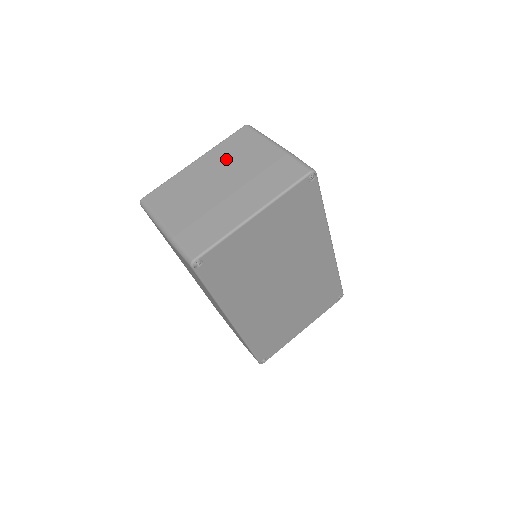
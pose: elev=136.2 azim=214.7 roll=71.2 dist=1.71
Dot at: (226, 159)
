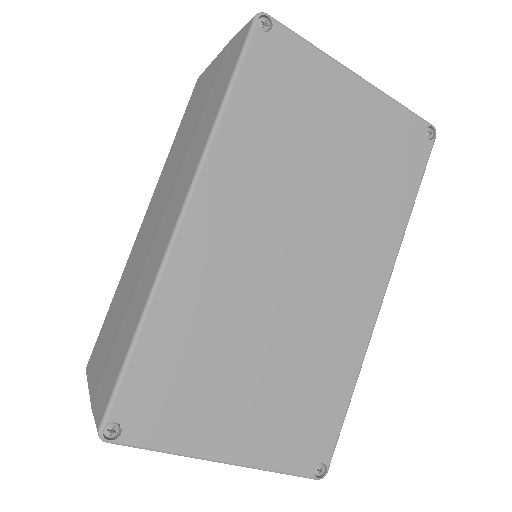
Dot at: occluded
